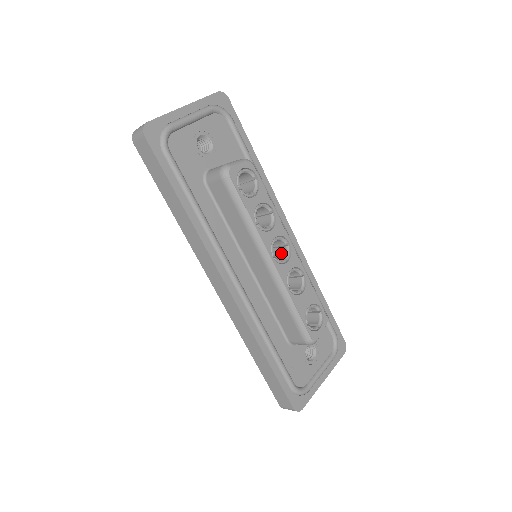
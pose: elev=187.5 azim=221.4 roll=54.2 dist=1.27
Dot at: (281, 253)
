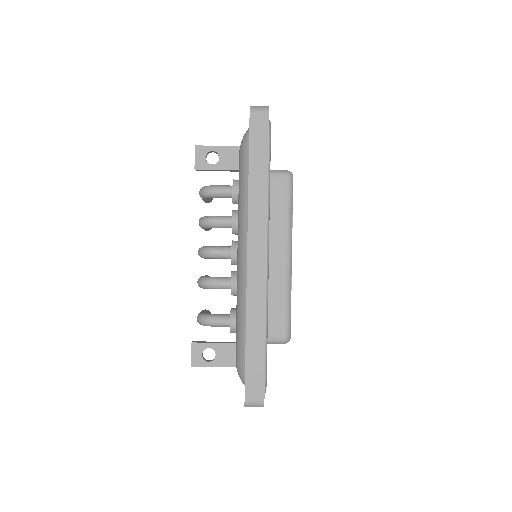
Dot at: occluded
